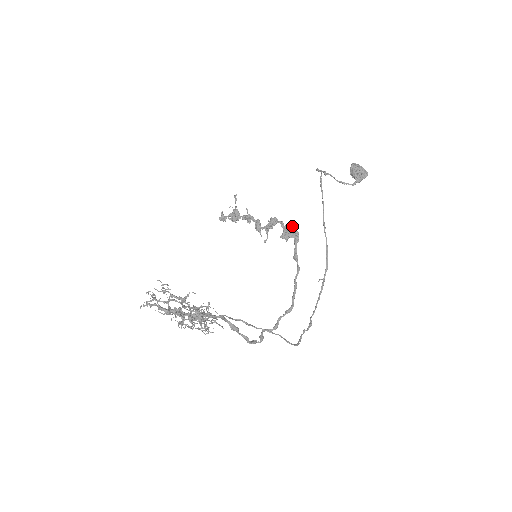
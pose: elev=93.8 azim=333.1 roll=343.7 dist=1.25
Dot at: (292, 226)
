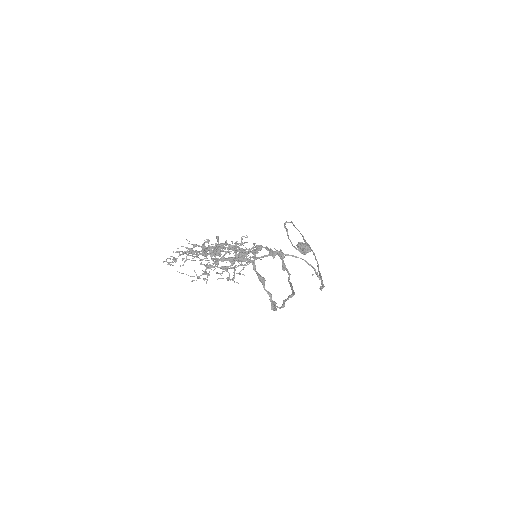
Dot at: occluded
